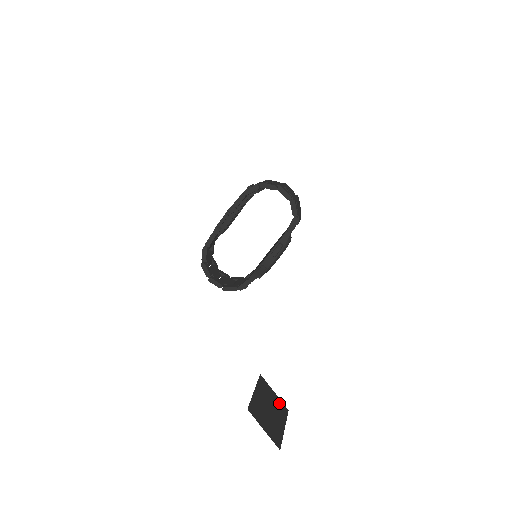
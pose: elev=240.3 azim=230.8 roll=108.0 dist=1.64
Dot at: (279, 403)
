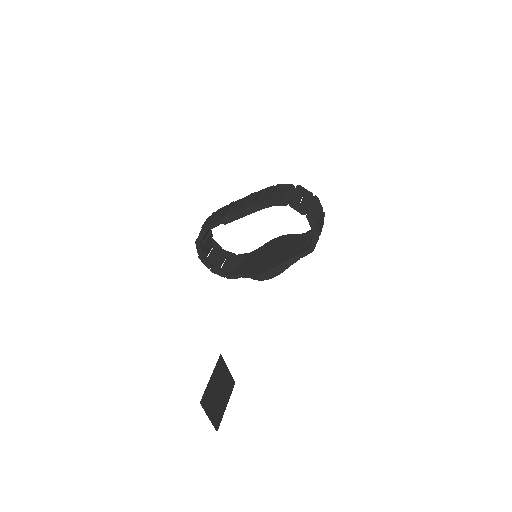
Dot at: (229, 379)
